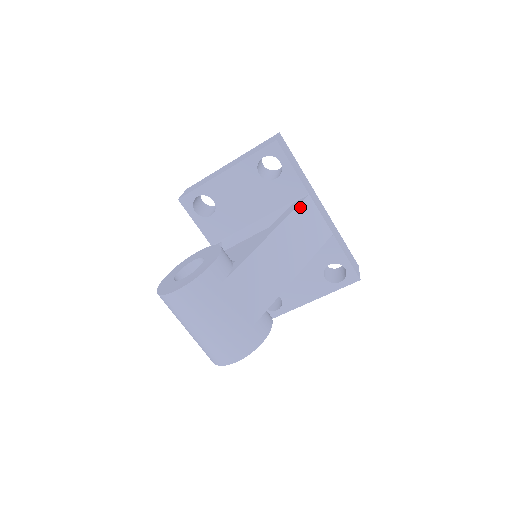
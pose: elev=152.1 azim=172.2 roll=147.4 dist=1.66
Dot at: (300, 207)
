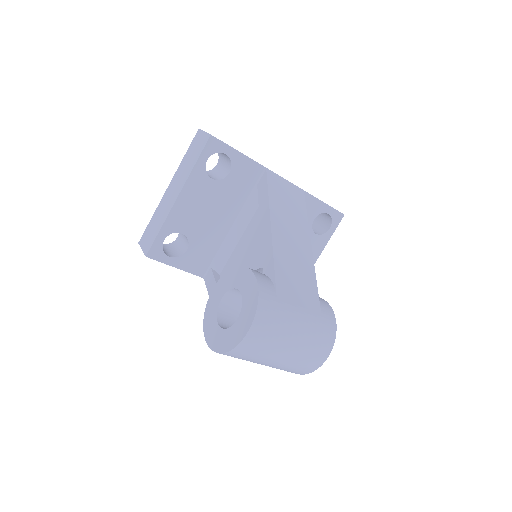
Dot at: (269, 184)
